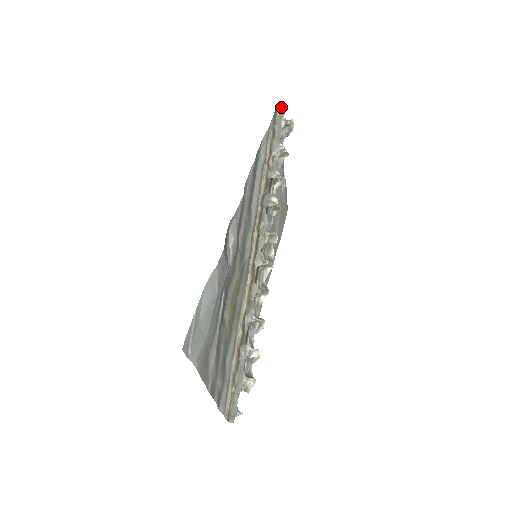
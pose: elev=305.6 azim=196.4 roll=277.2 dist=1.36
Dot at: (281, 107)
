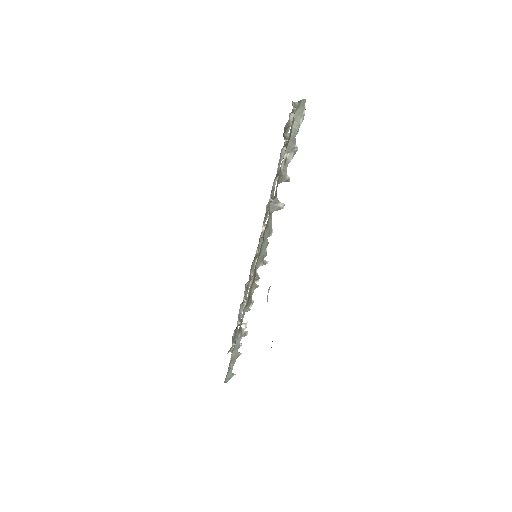
Dot at: (302, 100)
